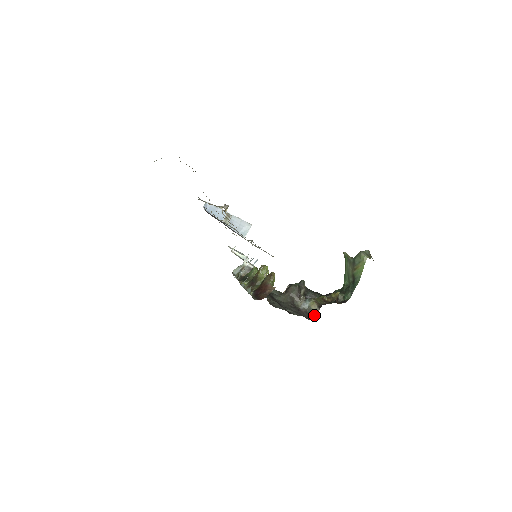
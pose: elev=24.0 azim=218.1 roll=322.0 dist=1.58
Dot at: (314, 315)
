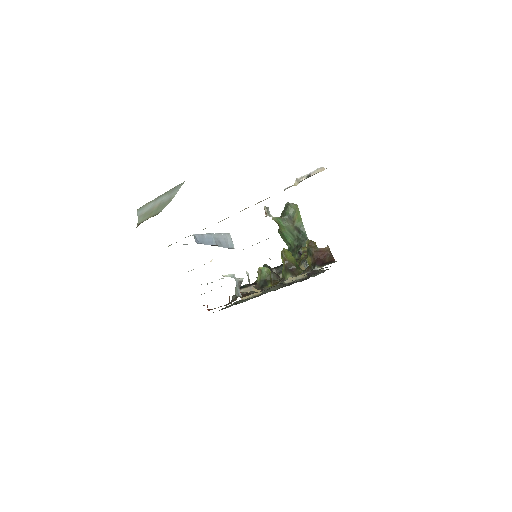
Dot at: occluded
